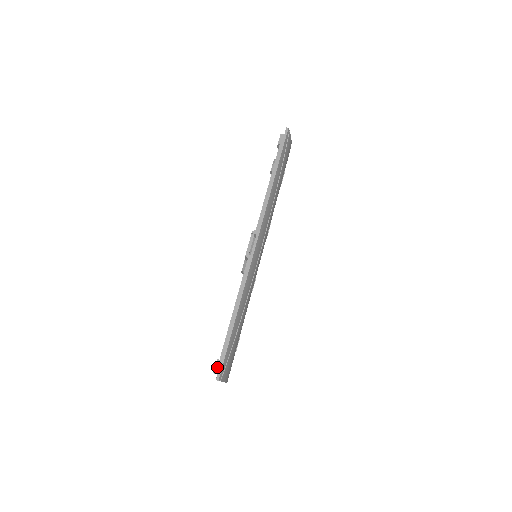
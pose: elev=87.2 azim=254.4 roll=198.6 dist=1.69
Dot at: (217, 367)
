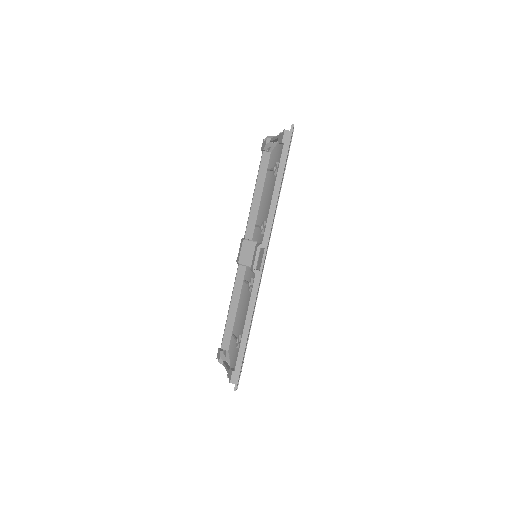
Dot at: (233, 378)
